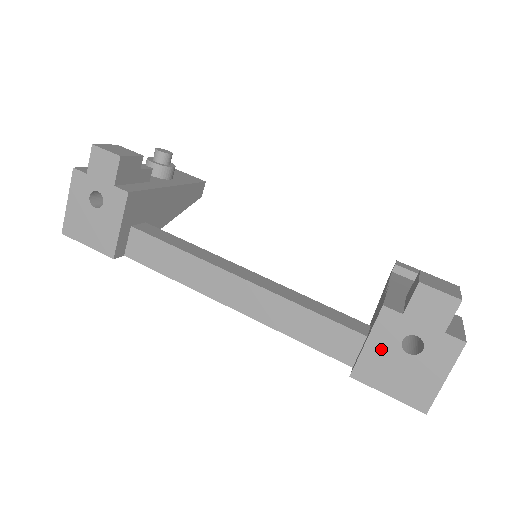
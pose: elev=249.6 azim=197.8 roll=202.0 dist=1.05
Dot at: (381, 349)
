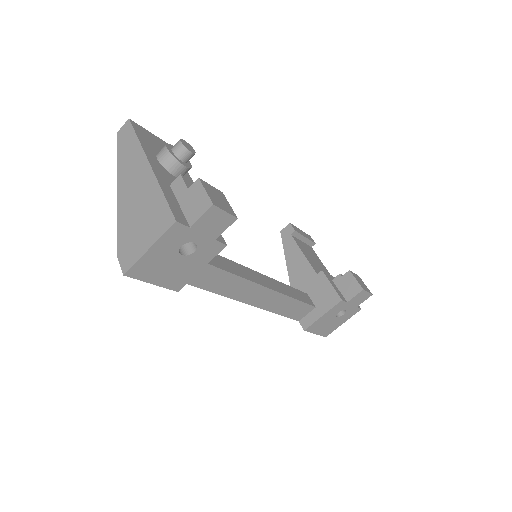
Dot at: (327, 317)
